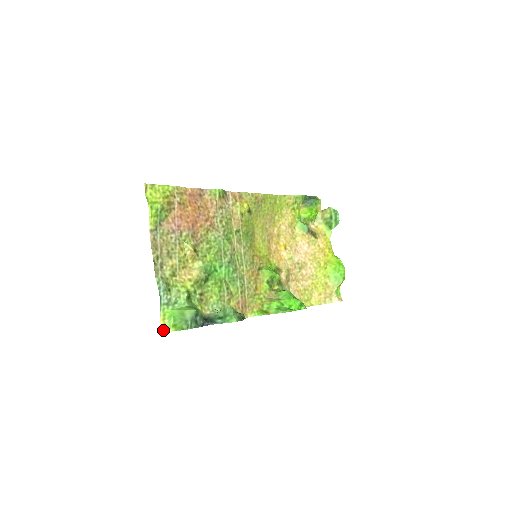
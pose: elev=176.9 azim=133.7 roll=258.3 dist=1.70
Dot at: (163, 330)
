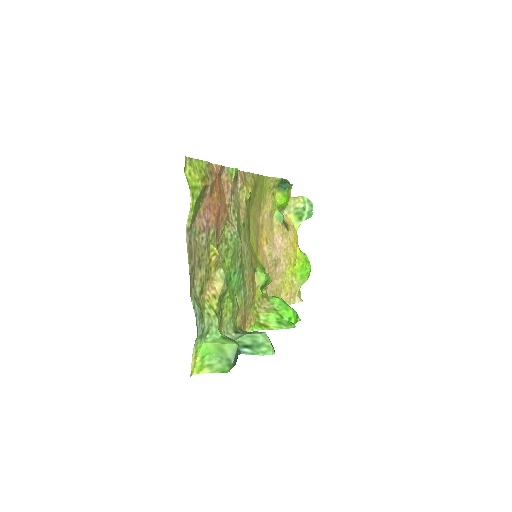
Dot at: (192, 372)
